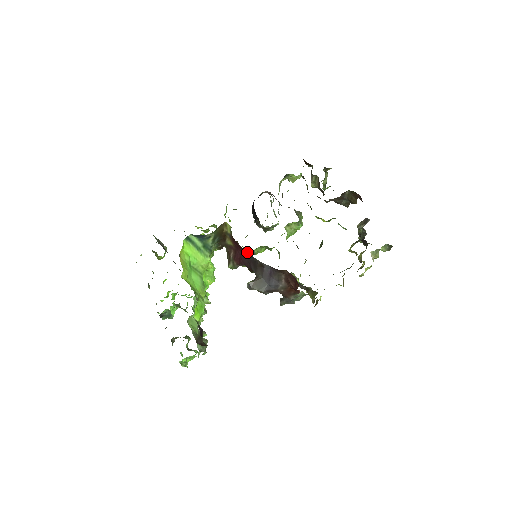
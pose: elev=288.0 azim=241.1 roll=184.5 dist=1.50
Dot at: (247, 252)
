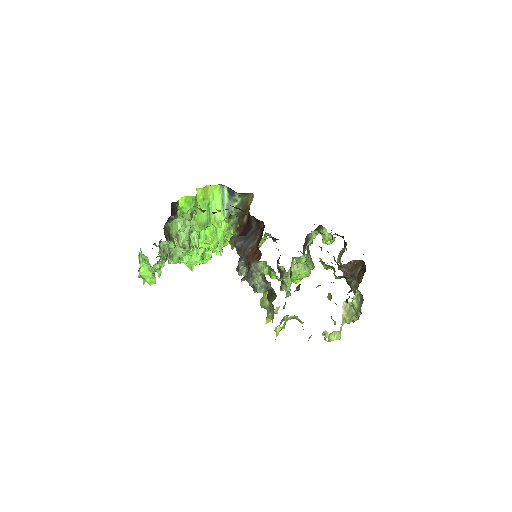
Dot at: occluded
